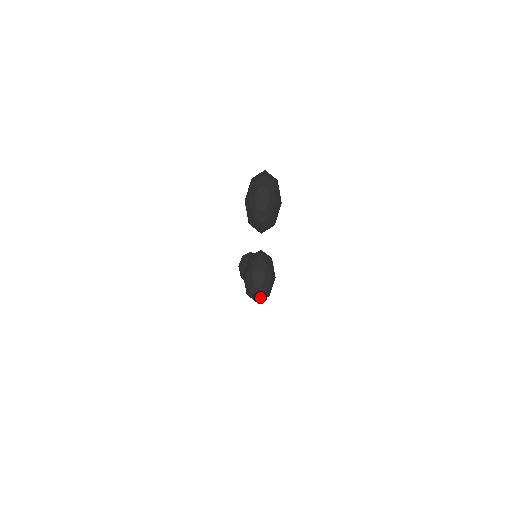
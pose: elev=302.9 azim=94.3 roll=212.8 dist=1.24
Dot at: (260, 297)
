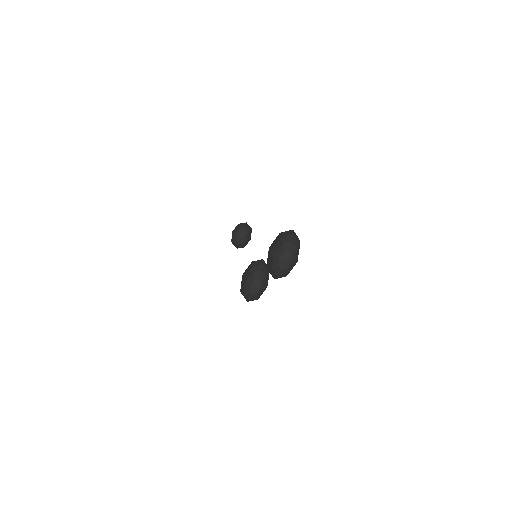
Dot at: (251, 300)
